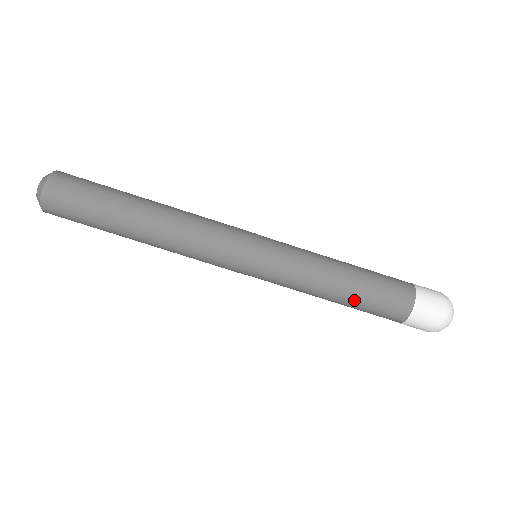
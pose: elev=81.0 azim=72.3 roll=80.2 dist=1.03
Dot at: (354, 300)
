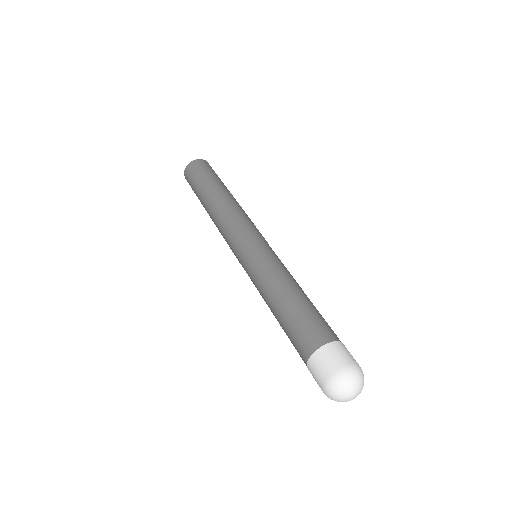
Dot at: (284, 314)
